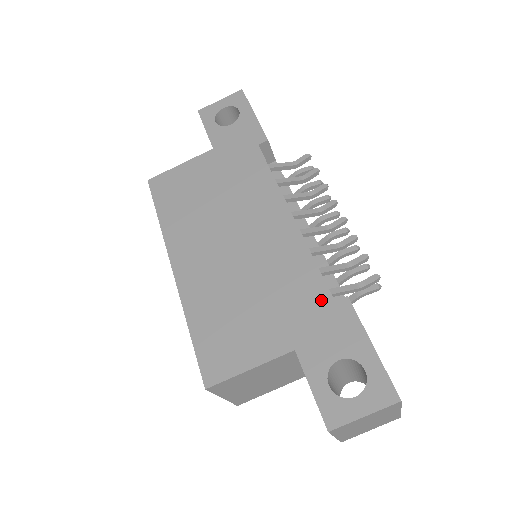
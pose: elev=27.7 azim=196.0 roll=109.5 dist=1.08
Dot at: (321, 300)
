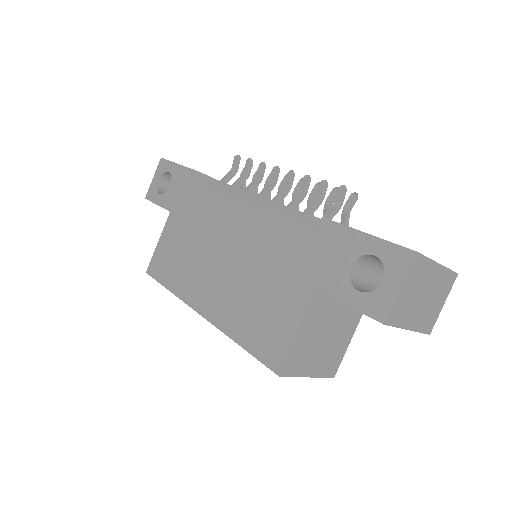
Dot at: (308, 238)
